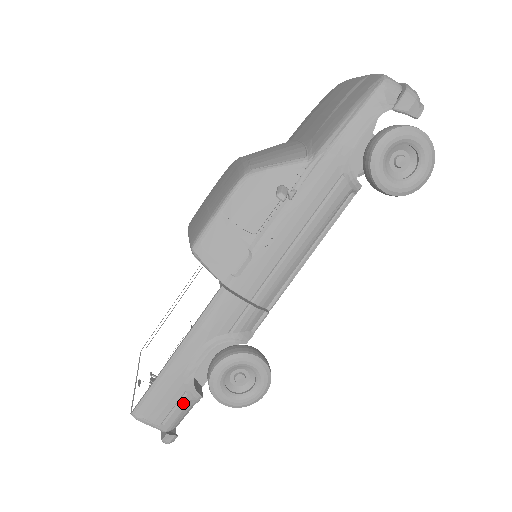
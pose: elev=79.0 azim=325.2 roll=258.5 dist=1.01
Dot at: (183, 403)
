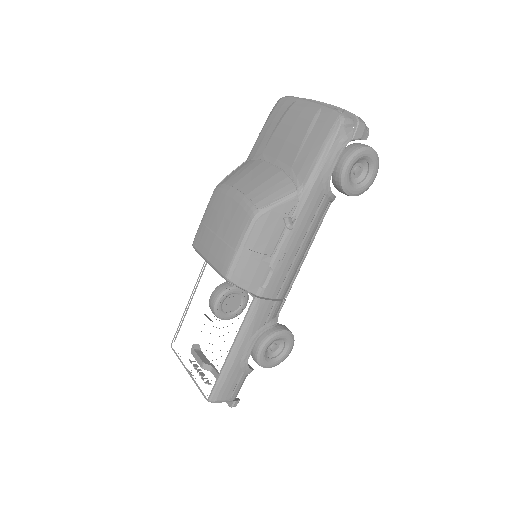
Dot at: (242, 379)
